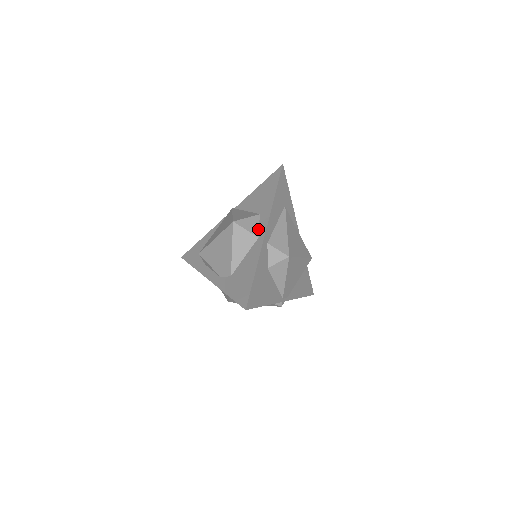
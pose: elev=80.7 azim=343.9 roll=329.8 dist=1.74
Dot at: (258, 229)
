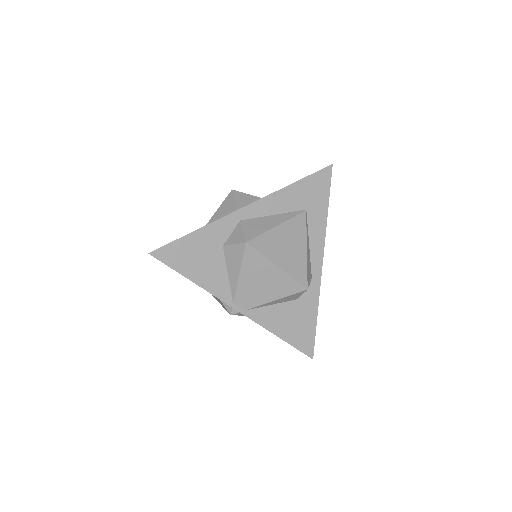
Dot at: occluded
